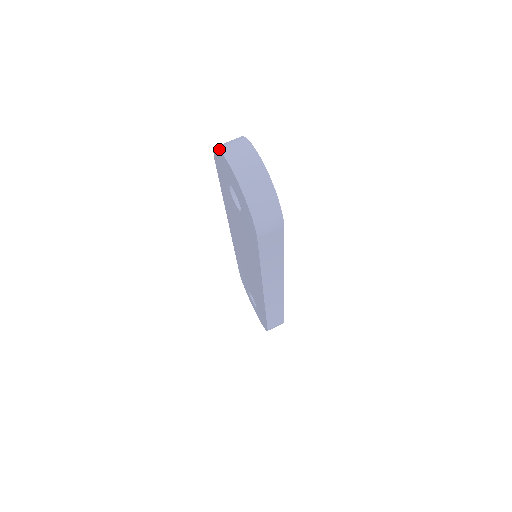
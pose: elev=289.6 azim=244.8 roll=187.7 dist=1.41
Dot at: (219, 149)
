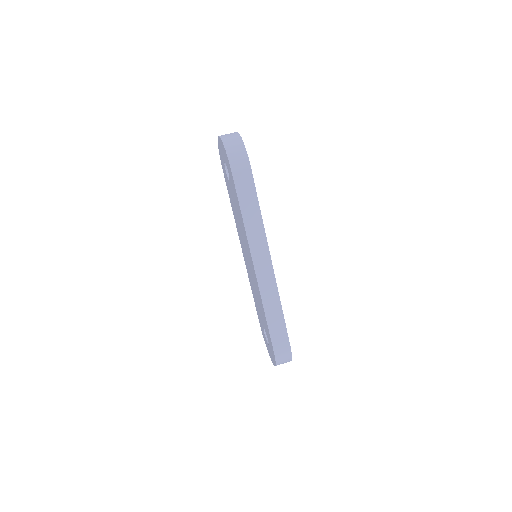
Dot at: occluded
